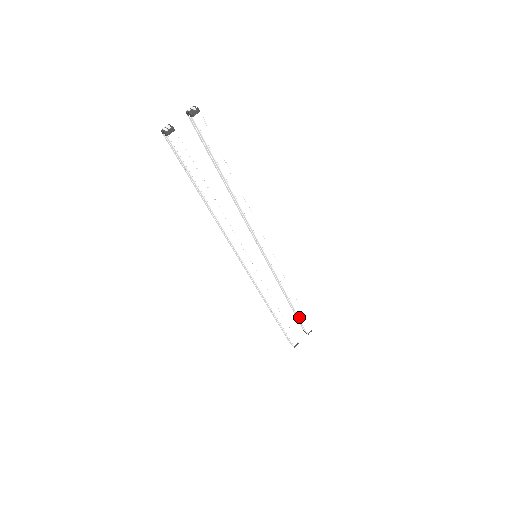
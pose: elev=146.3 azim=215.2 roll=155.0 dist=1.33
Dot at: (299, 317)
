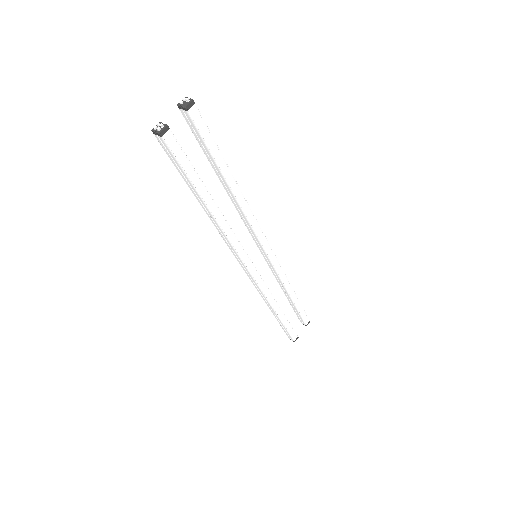
Dot at: (298, 311)
